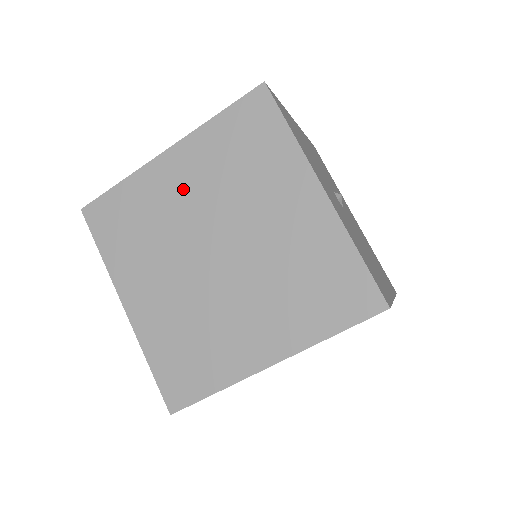
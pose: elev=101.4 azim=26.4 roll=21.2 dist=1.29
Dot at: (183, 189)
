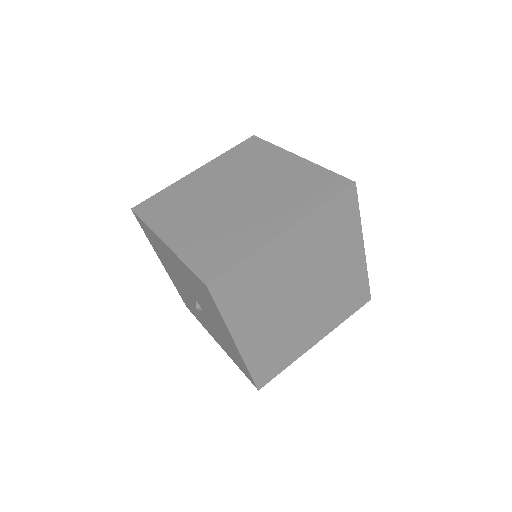
Dot at: (208, 180)
